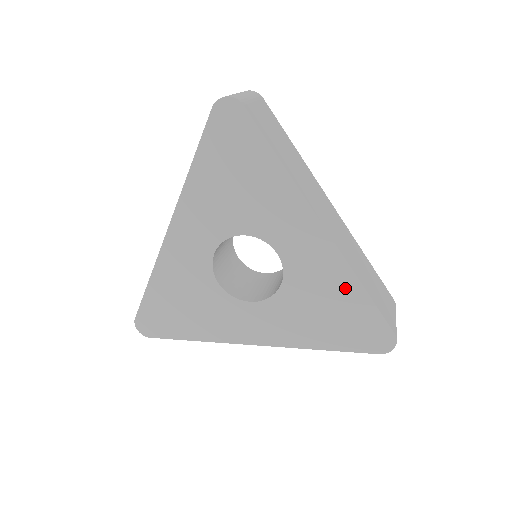
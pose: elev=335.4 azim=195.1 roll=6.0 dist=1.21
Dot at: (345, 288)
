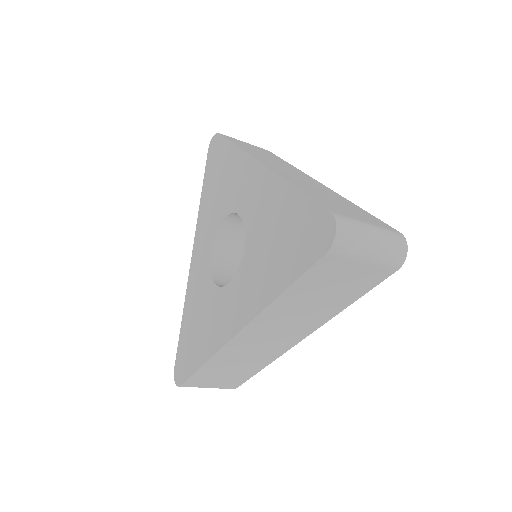
Dot at: (282, 201)
